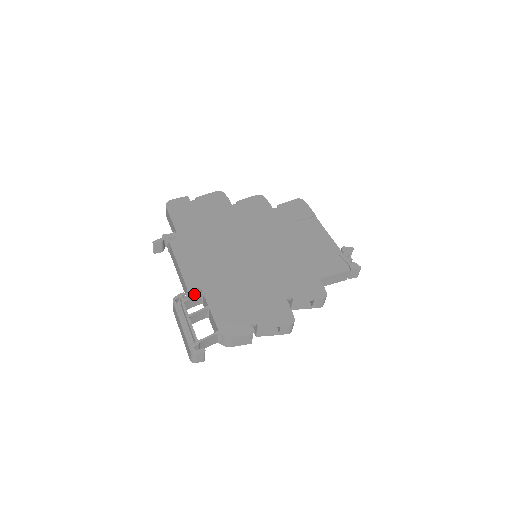
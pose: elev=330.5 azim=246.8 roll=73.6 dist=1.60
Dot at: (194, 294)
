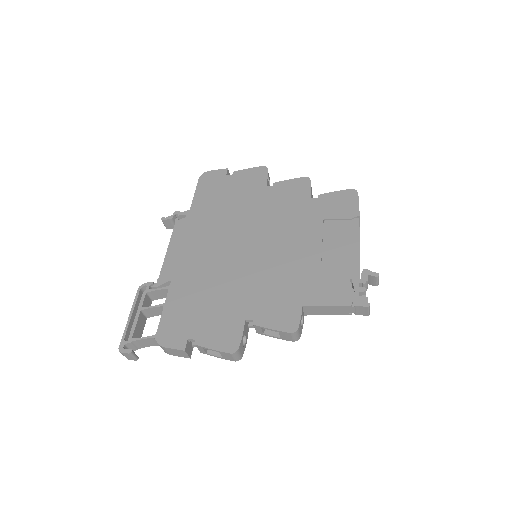
Dot at: (163, 286)
